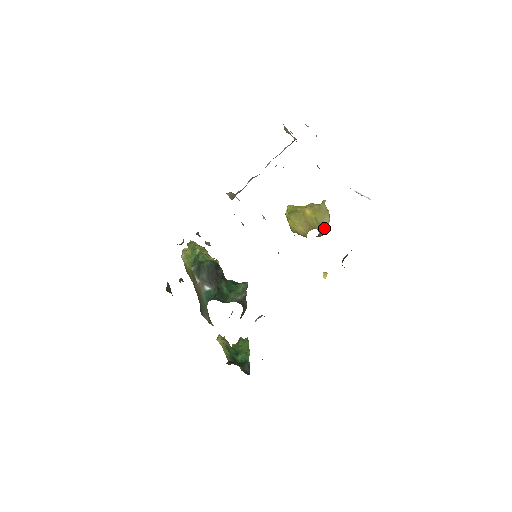
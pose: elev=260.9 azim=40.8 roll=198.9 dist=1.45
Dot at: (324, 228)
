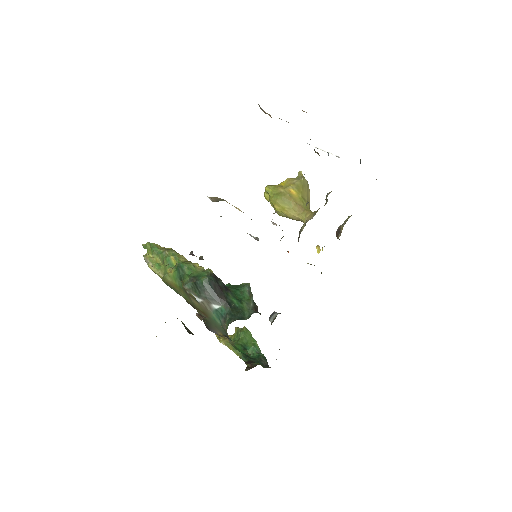
Dot at: (309, 203)
